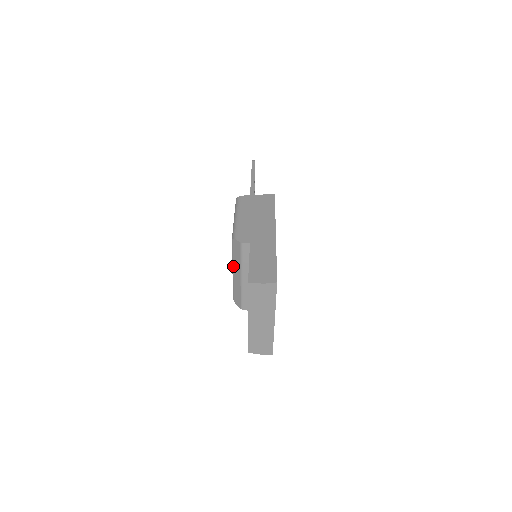
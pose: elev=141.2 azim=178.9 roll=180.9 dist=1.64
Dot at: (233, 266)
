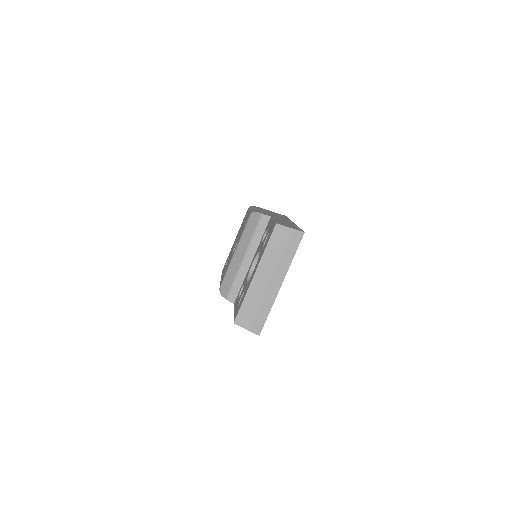
Dot at: (238, 245)
